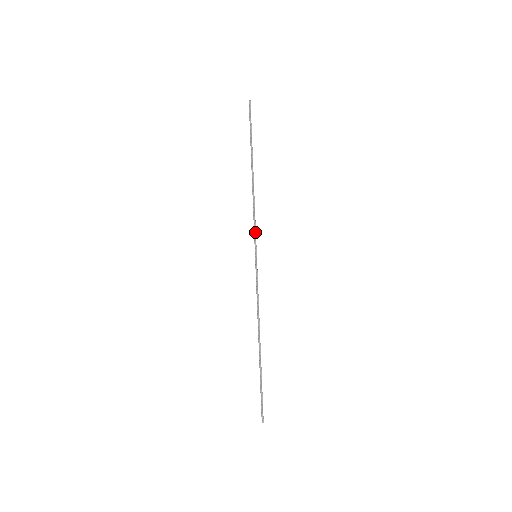
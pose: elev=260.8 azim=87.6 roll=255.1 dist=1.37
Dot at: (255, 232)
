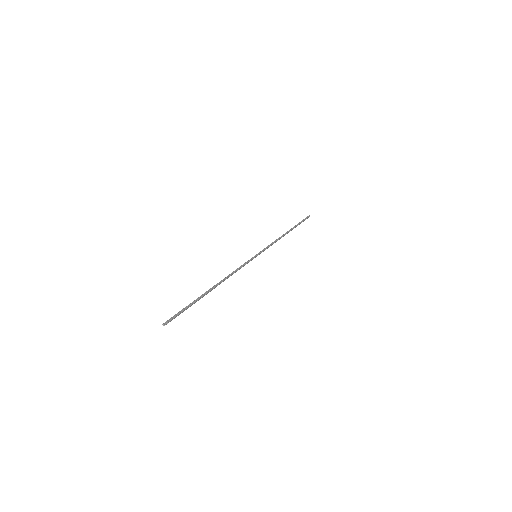
Dot at: (266, 248)
